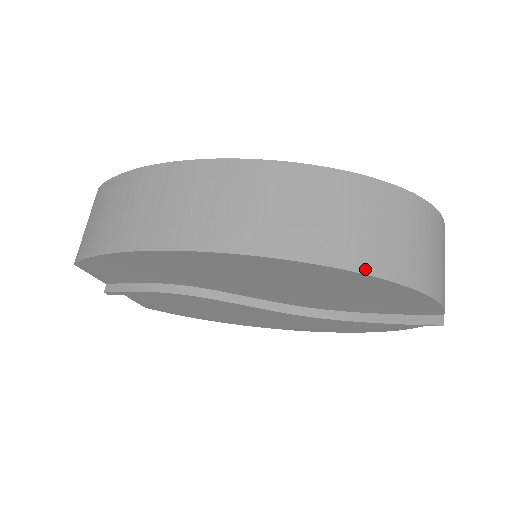
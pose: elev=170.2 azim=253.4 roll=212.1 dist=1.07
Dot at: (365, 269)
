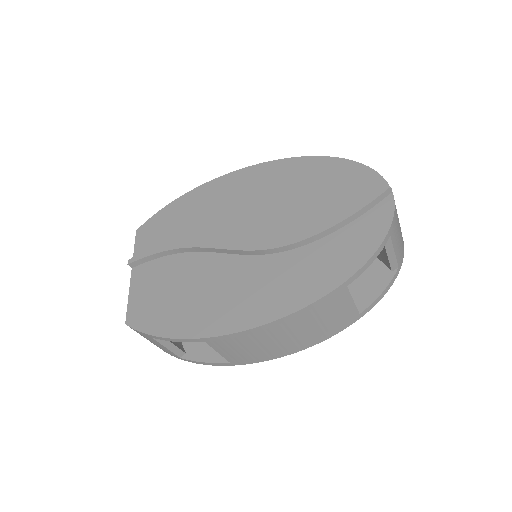
Dot at: (322, 158)
